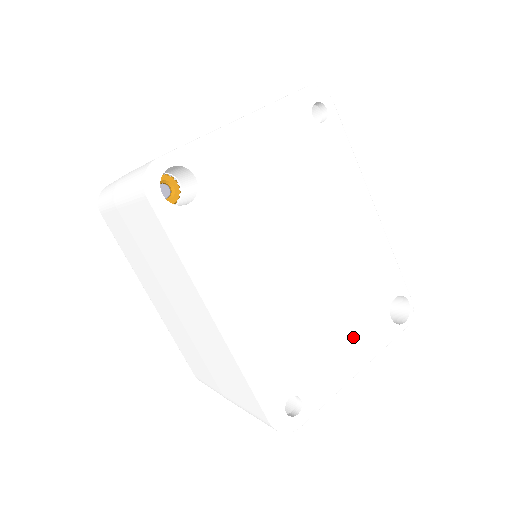
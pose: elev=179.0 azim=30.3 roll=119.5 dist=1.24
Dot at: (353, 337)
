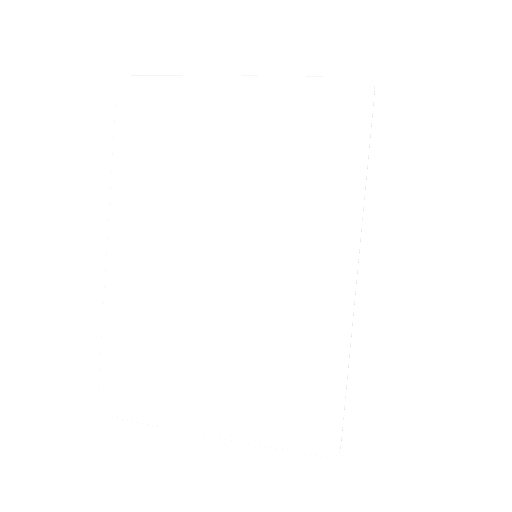
Dot at: occluded
